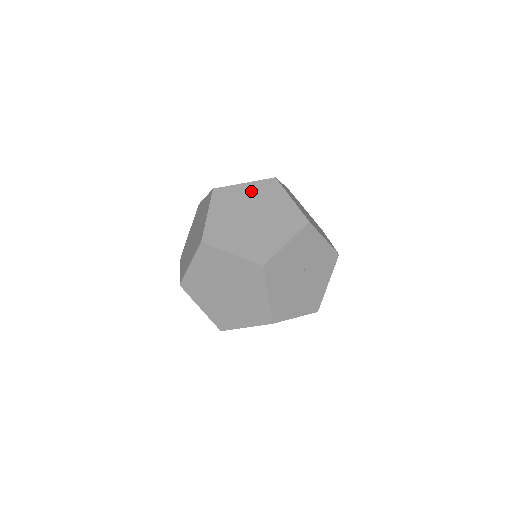
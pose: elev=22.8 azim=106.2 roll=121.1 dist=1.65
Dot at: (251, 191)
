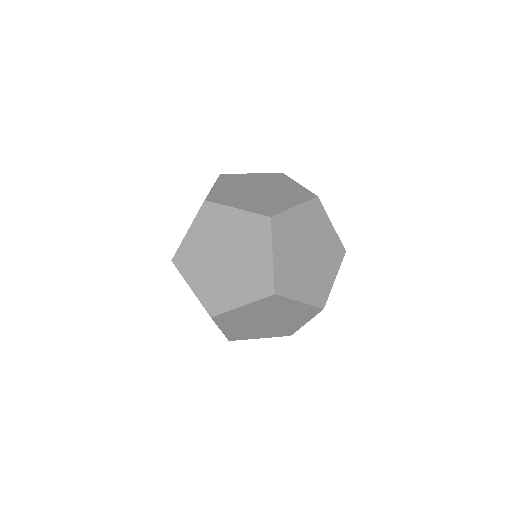
Dot at: (258, 177)
